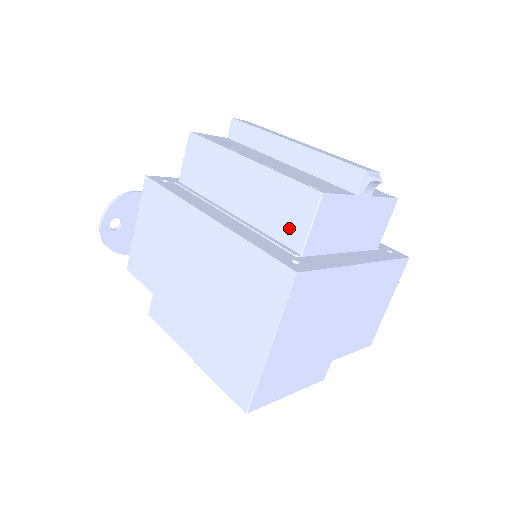
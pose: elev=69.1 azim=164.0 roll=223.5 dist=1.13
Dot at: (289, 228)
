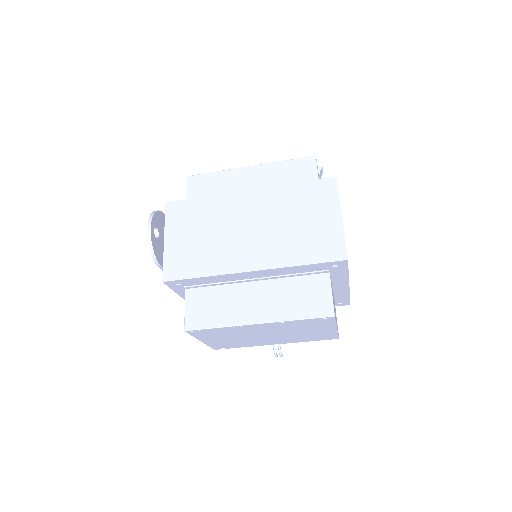
Dot at: occluded
